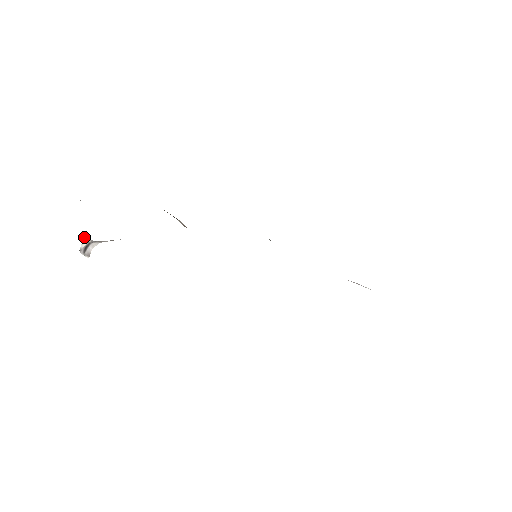
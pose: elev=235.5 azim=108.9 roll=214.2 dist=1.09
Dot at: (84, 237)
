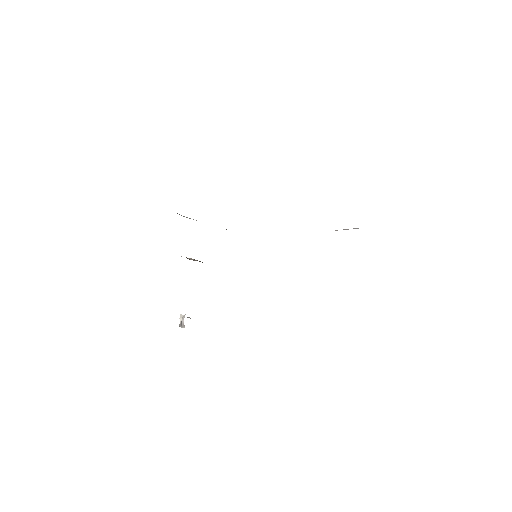
Dot at: (181, 315)
